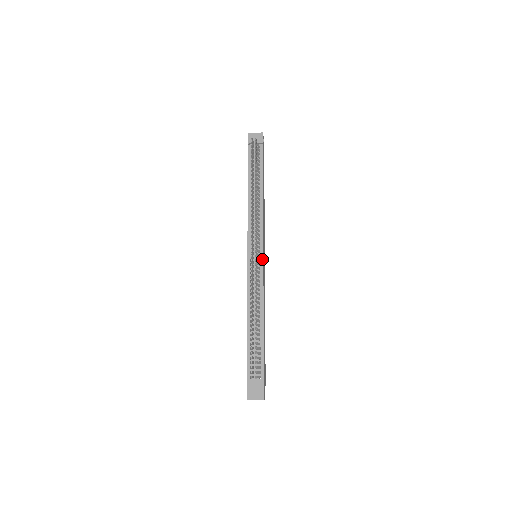
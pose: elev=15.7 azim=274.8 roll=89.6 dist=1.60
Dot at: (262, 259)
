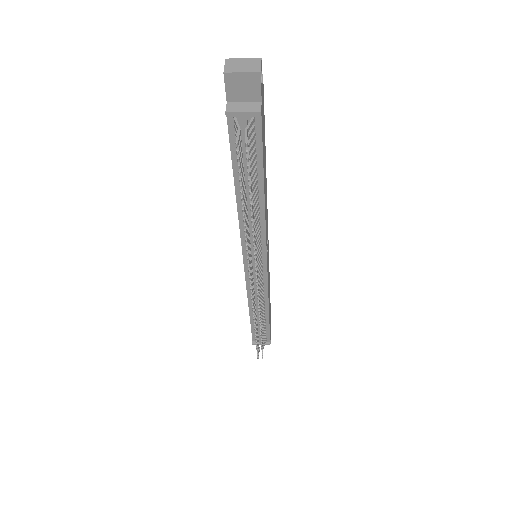
Dot at: (265, 270)
